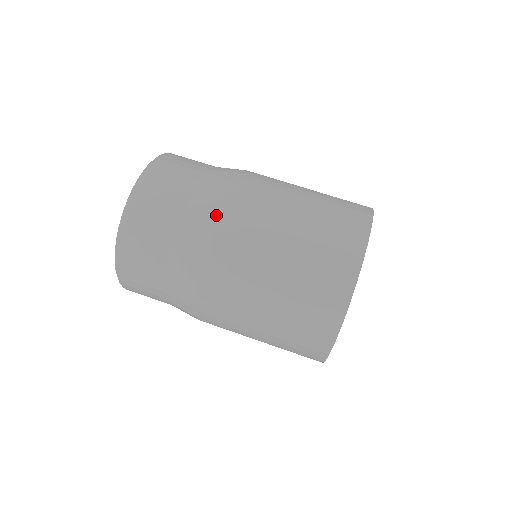
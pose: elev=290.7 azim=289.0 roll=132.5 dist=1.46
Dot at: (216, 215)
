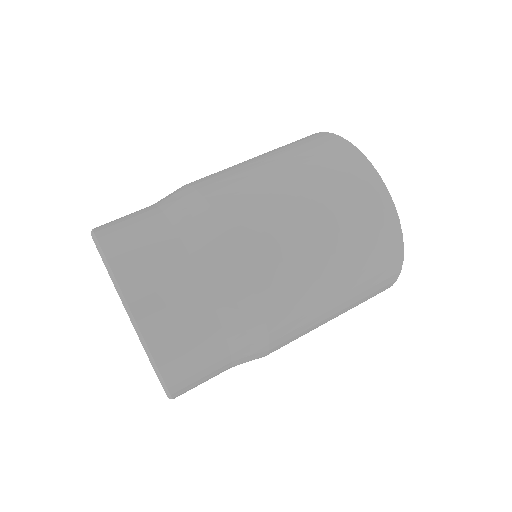
Dot at: (210, 206)
